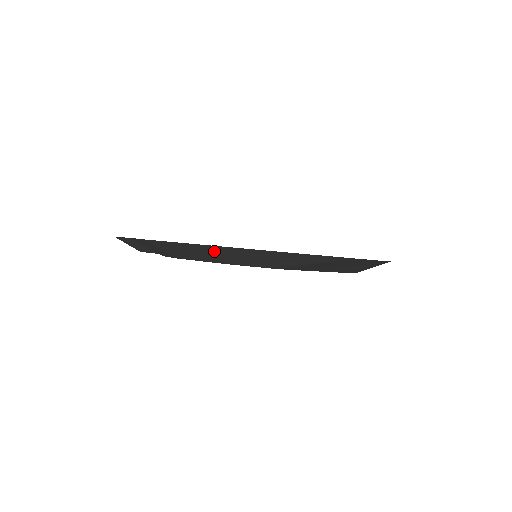
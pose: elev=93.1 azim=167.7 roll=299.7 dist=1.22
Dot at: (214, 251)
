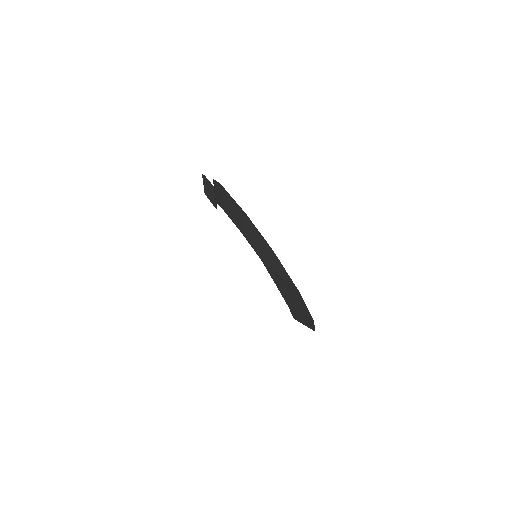
Dot at: (244, 219)
